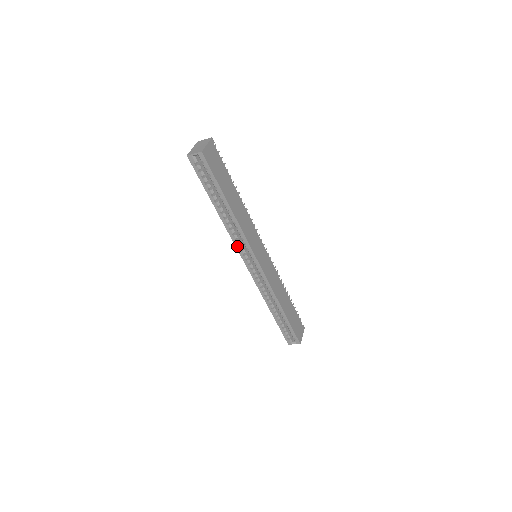
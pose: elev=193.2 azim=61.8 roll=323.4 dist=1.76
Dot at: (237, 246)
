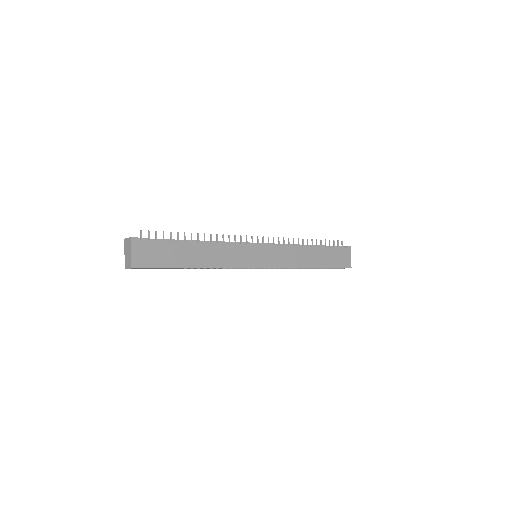
Dot at: occluded
